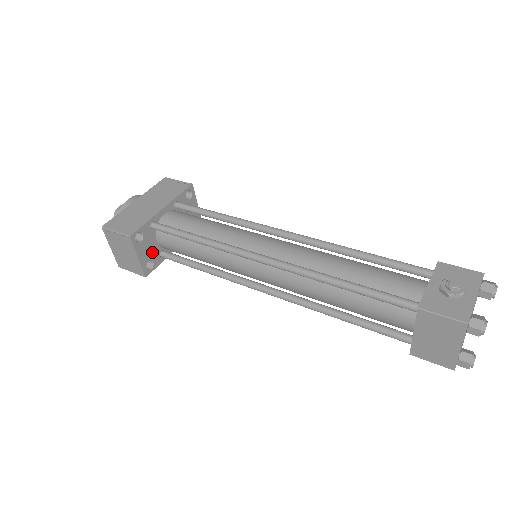
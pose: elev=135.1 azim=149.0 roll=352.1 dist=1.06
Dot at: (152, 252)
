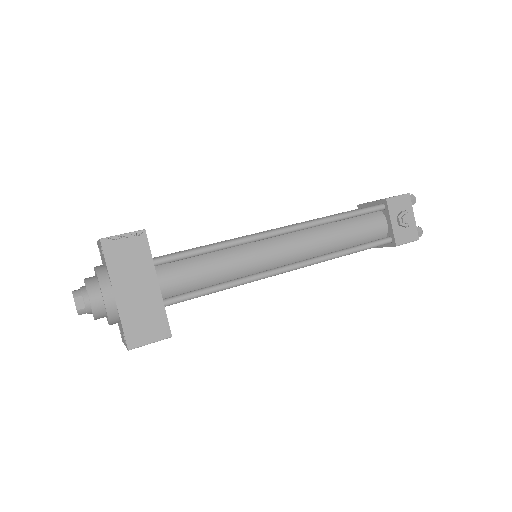
Dot at: occluded
